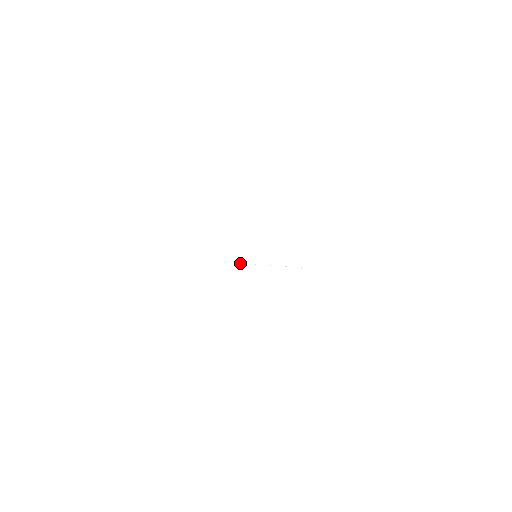
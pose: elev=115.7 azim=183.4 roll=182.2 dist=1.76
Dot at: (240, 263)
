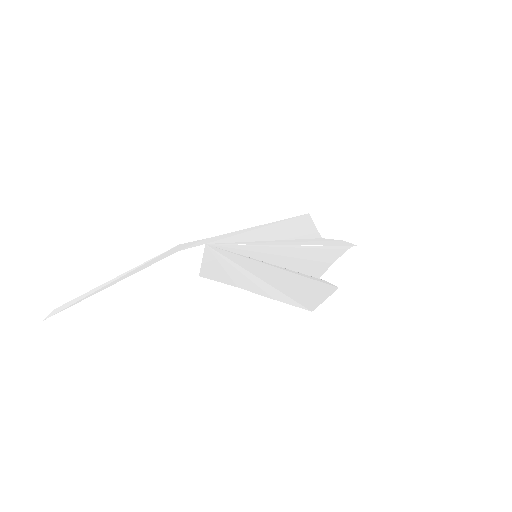
Dot at: (251, 244)
